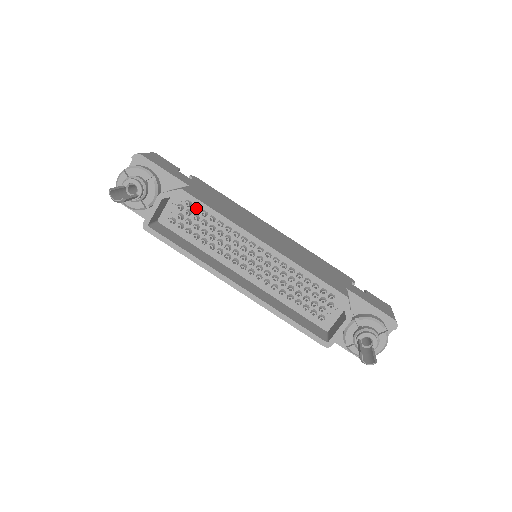
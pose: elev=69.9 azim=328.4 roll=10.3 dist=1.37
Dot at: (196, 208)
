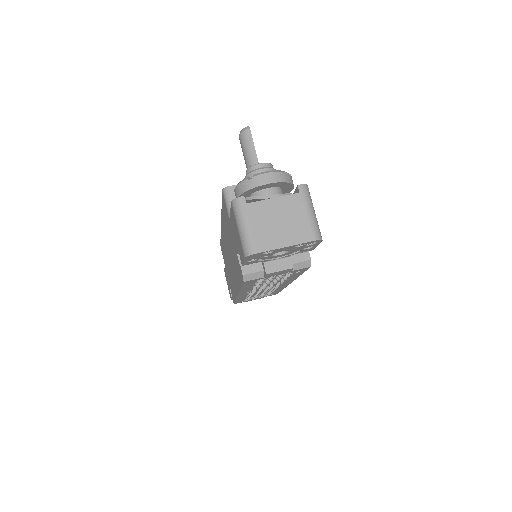
Dot at: occluded
